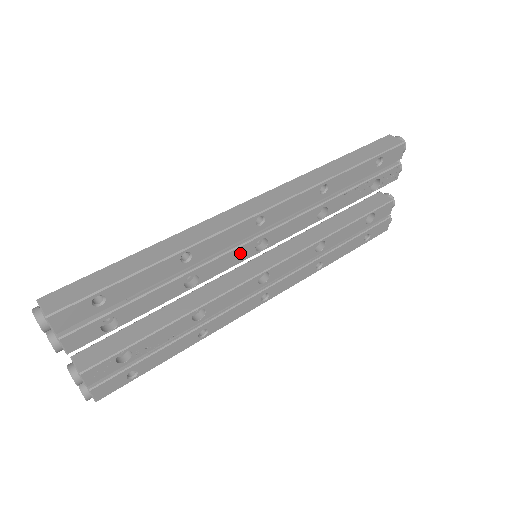
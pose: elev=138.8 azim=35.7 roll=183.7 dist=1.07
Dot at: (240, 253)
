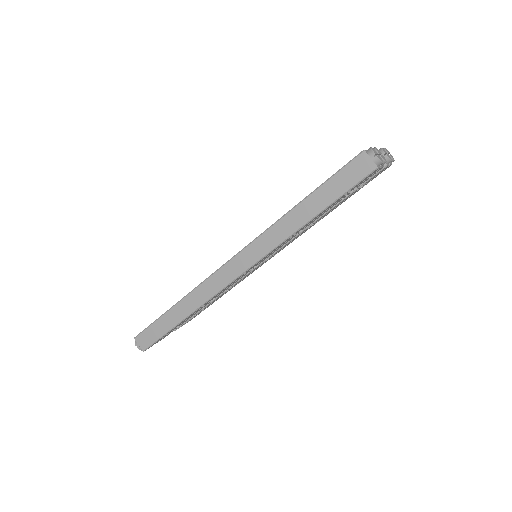
Dot at: occluded
